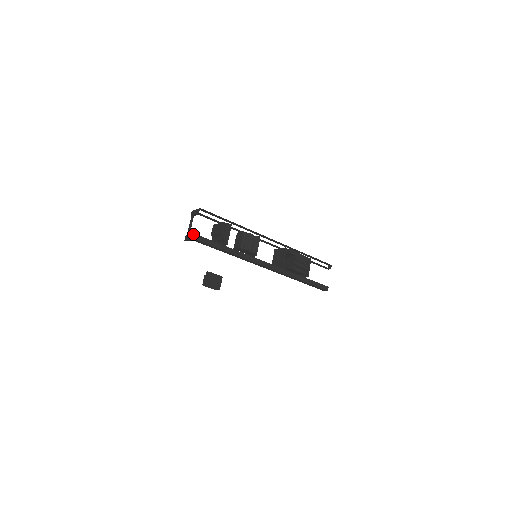
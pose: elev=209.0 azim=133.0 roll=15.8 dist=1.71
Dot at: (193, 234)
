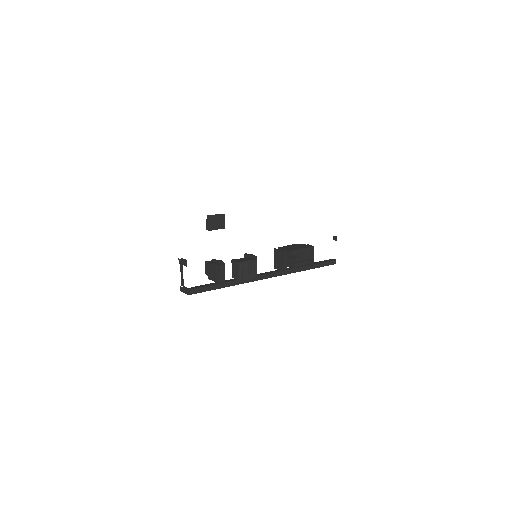
Dot at: (188, 290)
